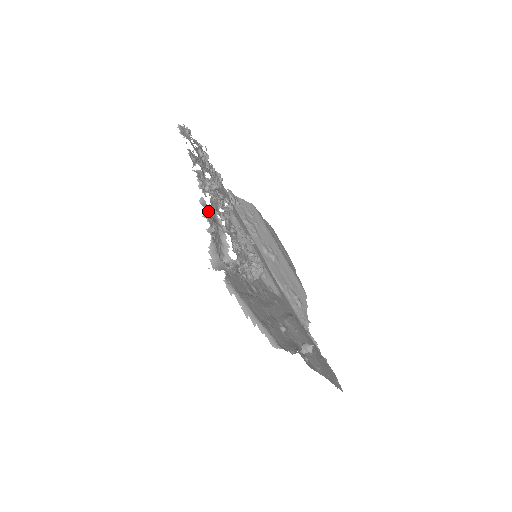
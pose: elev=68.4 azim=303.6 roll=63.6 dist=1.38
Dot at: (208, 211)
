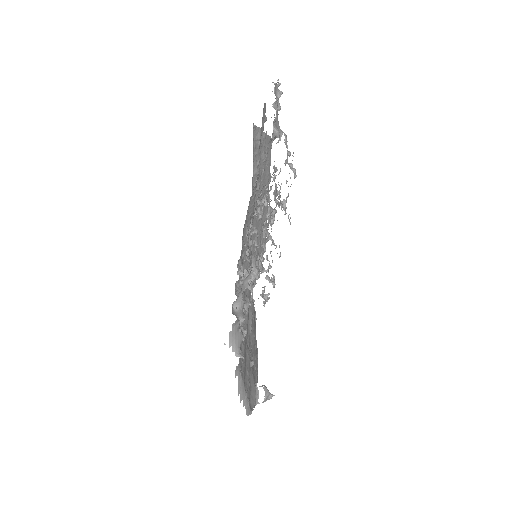
Dot at: (255, 271)
